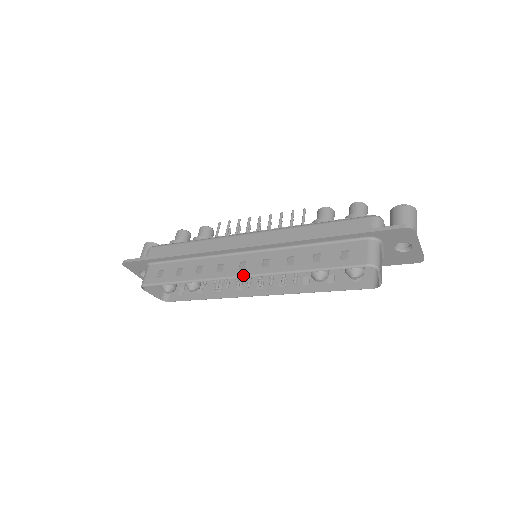
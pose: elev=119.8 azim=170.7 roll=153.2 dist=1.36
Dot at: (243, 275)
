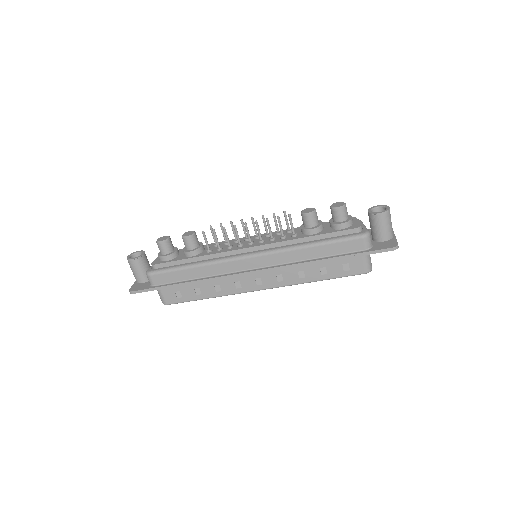
Dot at: (263, 289)
